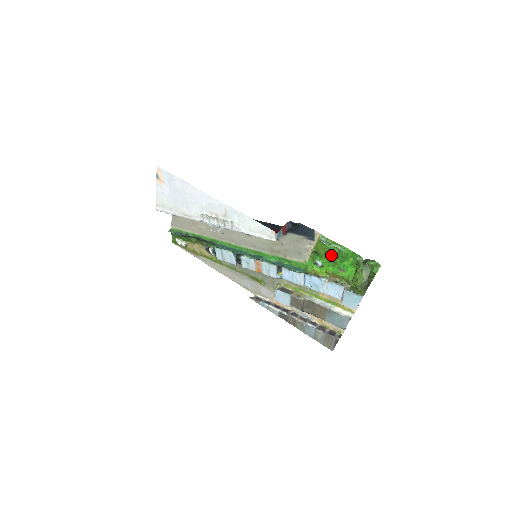
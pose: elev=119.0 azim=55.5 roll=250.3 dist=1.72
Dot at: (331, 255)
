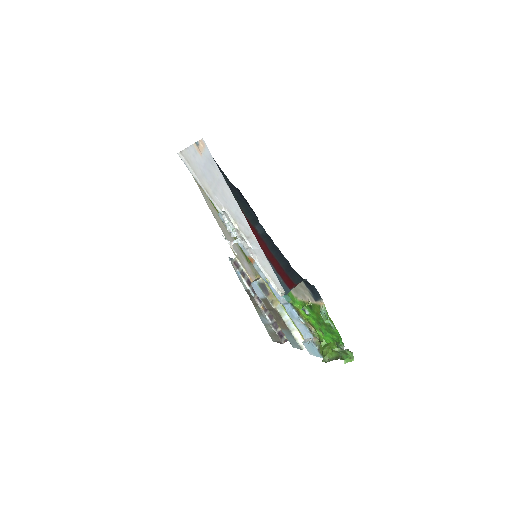
Dot at: (321, 320)
